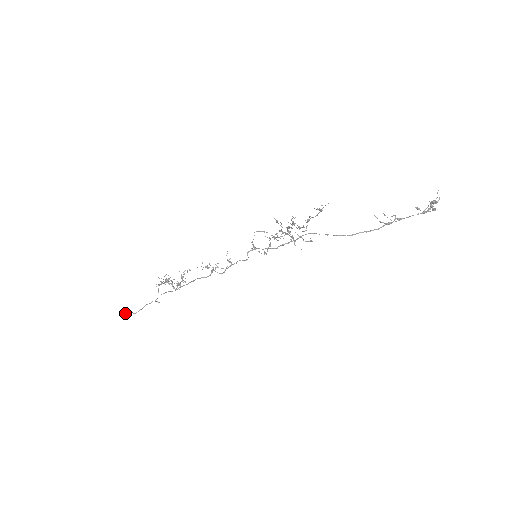
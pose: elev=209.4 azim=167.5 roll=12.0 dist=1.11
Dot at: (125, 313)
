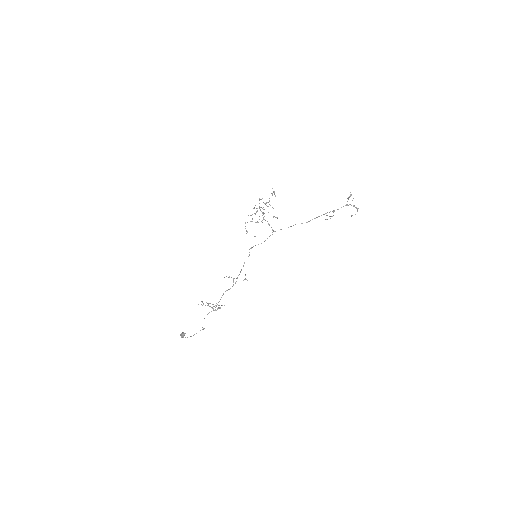
Dot at: occluded
